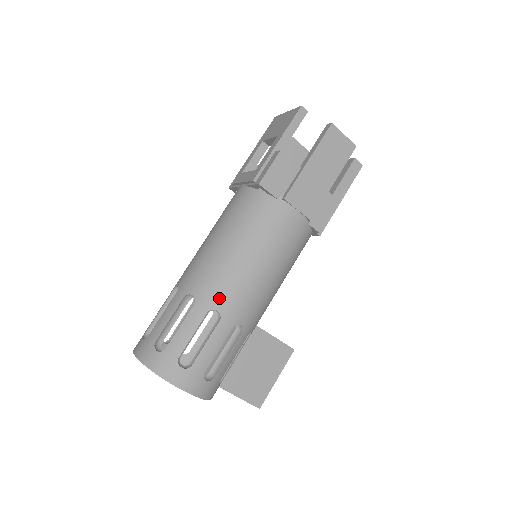
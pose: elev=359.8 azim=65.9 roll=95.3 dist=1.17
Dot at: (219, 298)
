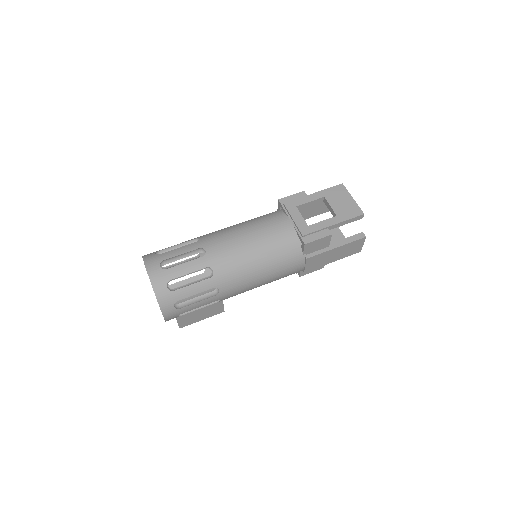
Dot at: (226, 285)
